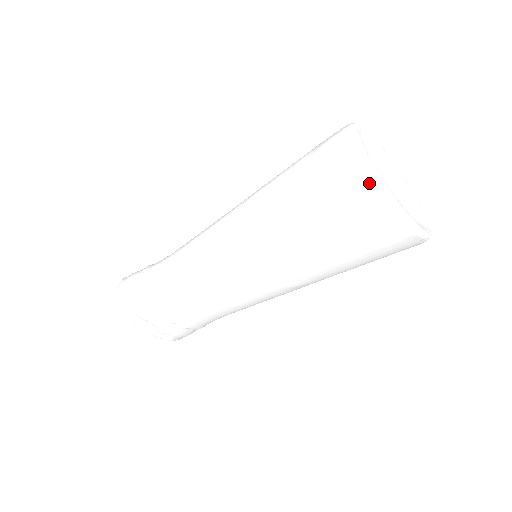
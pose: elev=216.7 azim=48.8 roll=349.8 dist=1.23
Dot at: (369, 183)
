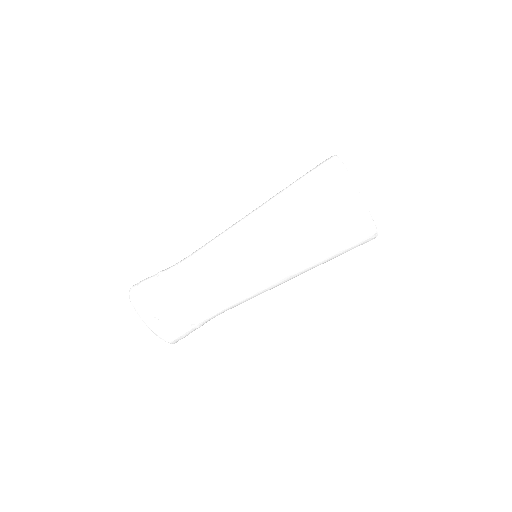
Dot at: (350, 189)
